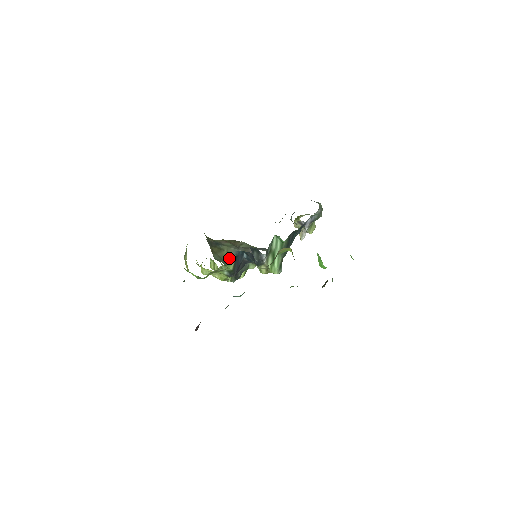
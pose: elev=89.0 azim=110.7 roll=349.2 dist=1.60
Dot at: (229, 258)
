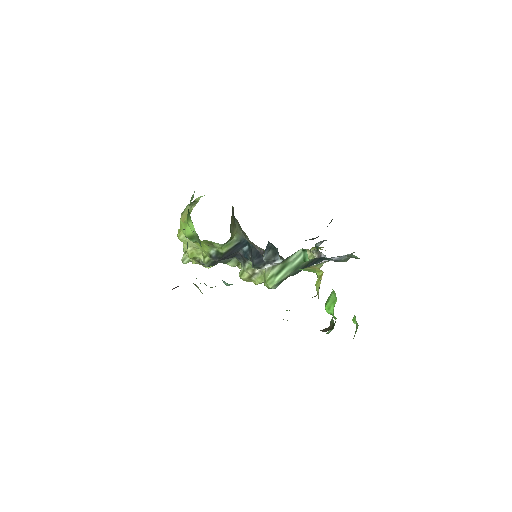
Dot at: (233, 239)
